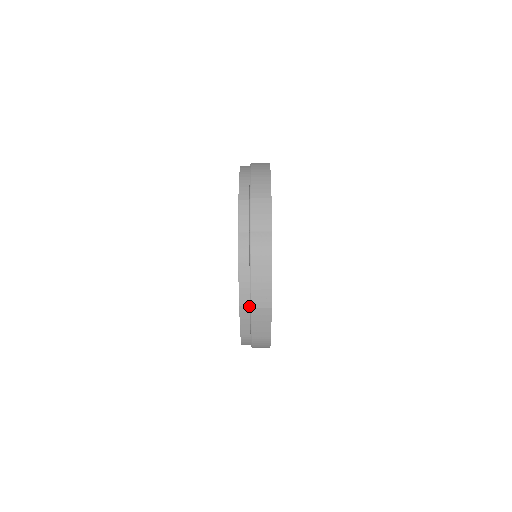
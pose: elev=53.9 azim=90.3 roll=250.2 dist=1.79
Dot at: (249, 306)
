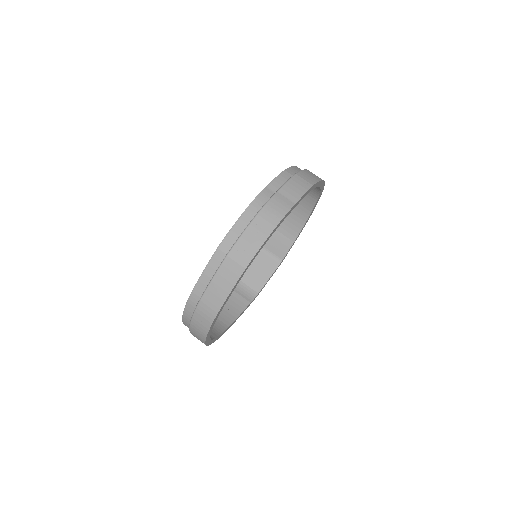
Dot at: (226, 254)
